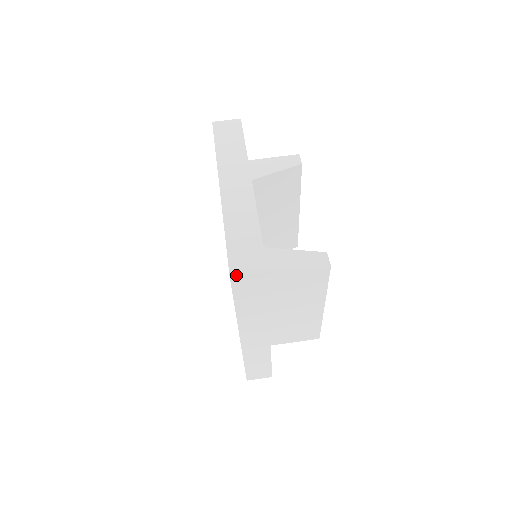
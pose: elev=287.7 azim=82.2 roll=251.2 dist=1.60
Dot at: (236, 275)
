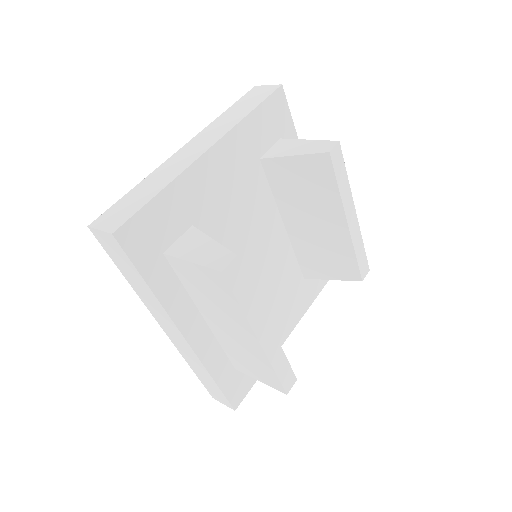
Dot at: (92, 226)
